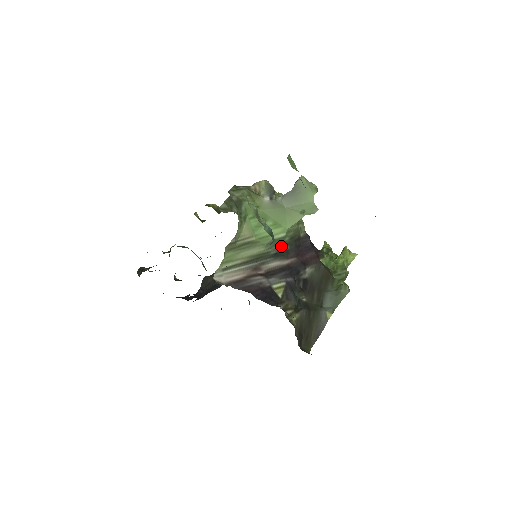
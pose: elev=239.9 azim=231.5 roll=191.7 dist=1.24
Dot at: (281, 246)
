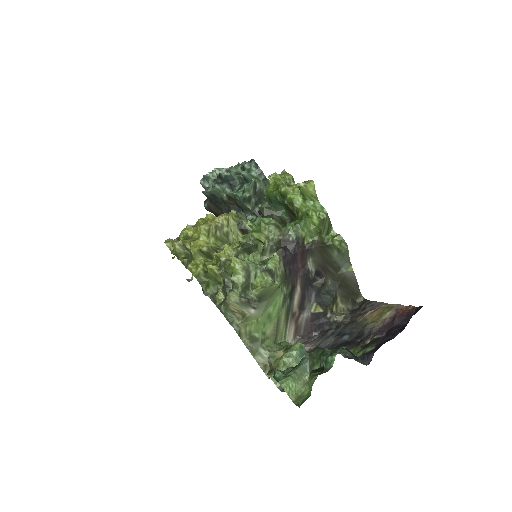
Dot at: (287, 295)
